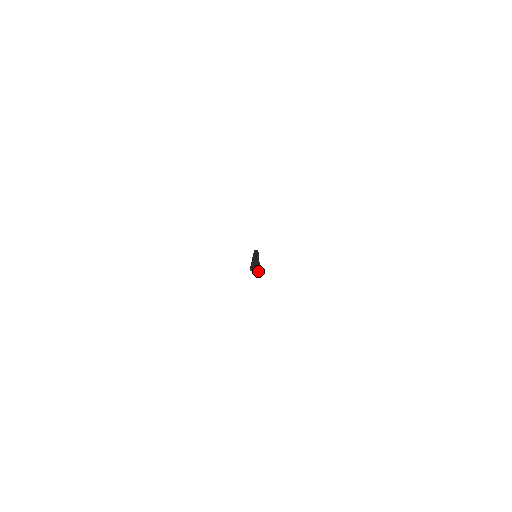
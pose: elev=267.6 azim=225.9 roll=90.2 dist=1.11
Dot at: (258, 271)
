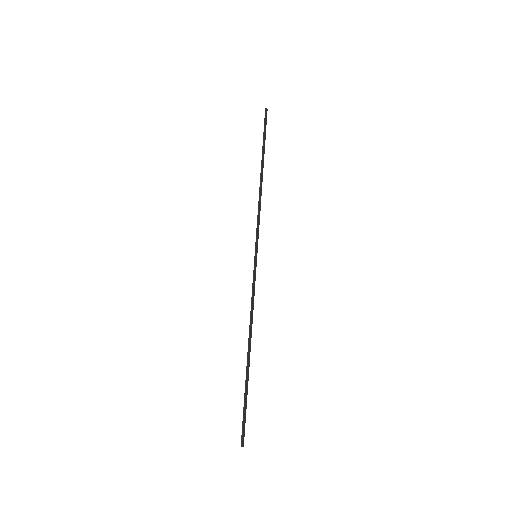
Dot at: (243, 446)
